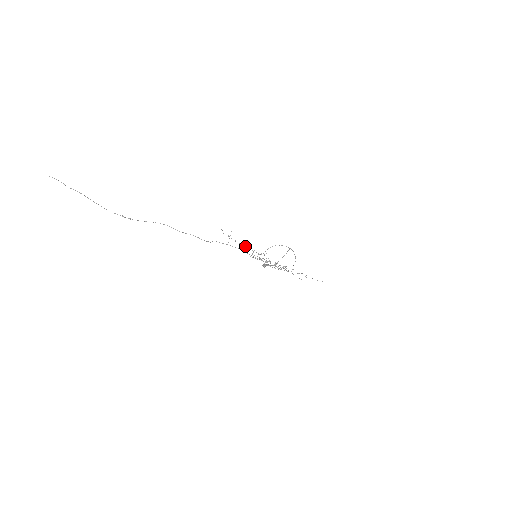
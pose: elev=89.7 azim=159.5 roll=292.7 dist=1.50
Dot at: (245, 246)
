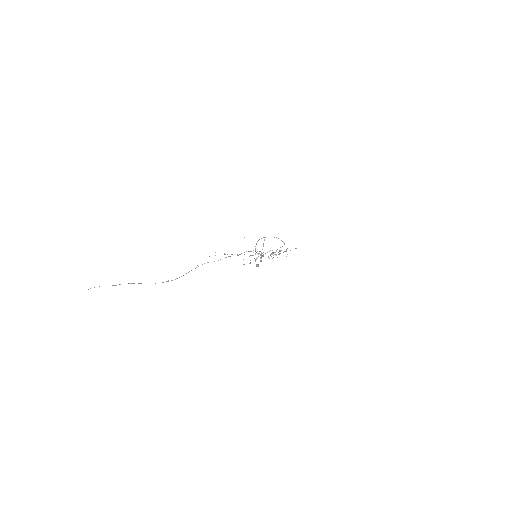
Dot at: occluded
